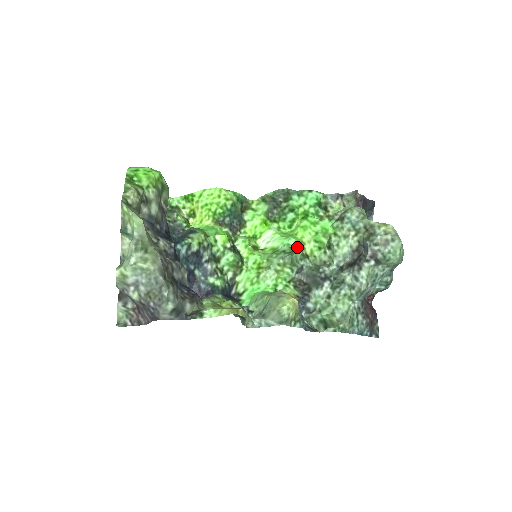
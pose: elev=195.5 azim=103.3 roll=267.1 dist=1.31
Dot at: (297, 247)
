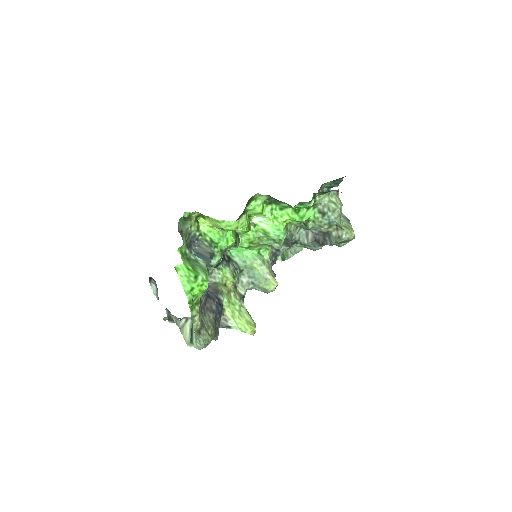
Dot at: (284, 238)
